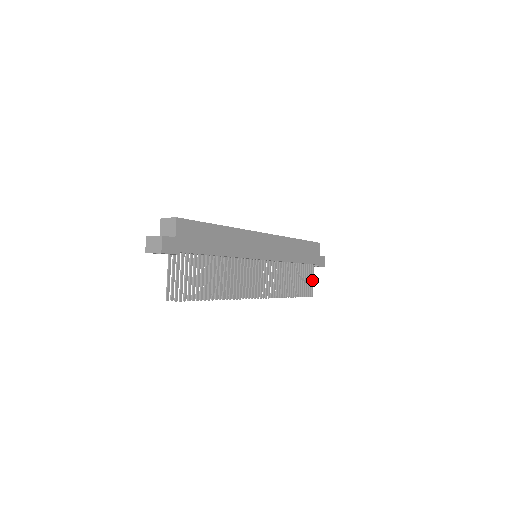
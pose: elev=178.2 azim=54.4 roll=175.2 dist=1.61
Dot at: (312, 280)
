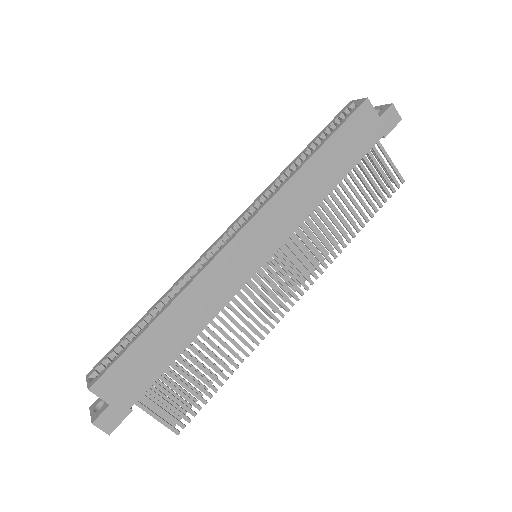
Dot at: (388, 162)
